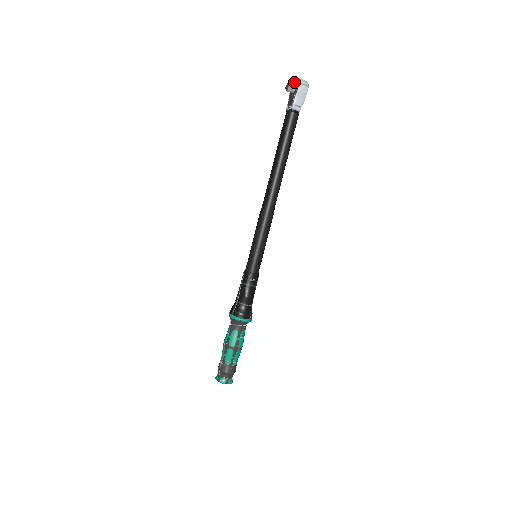
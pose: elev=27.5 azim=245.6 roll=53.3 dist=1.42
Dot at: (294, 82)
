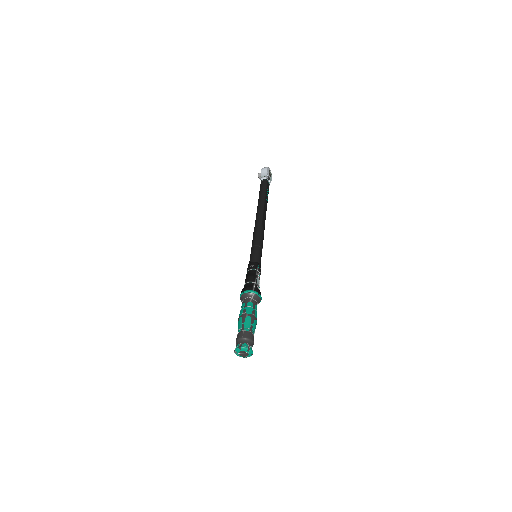
Dot at: occluded
